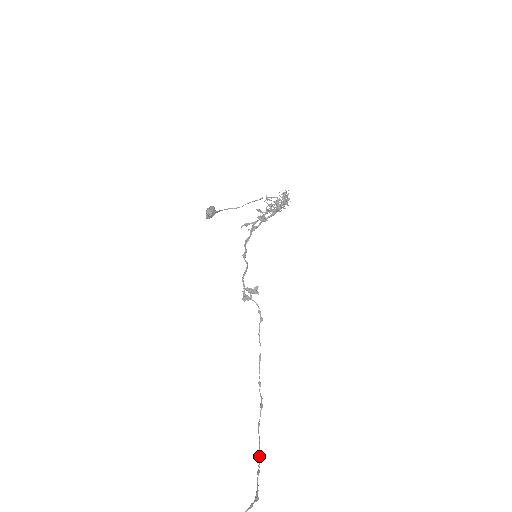
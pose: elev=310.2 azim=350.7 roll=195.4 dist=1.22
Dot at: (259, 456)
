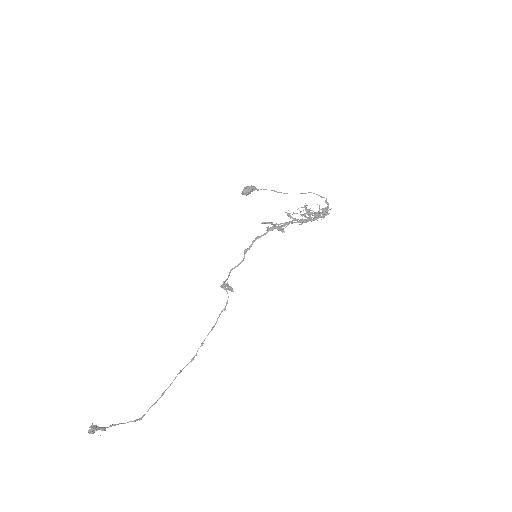
Dot at: (163, 393)
